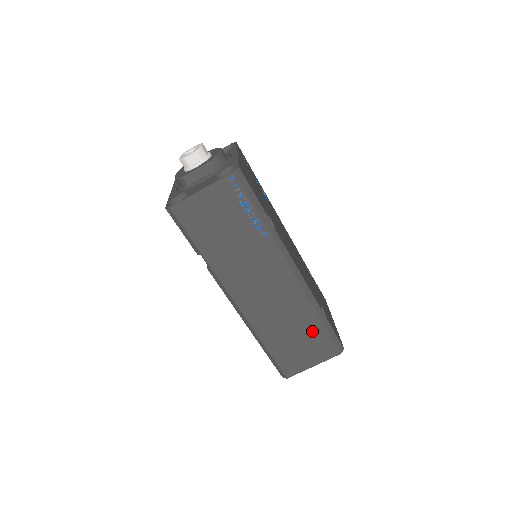
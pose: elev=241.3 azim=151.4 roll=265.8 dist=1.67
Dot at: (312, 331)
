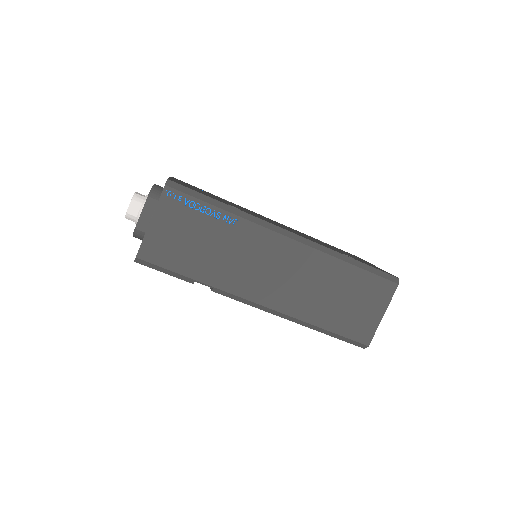
Dot at: (352, 281)
